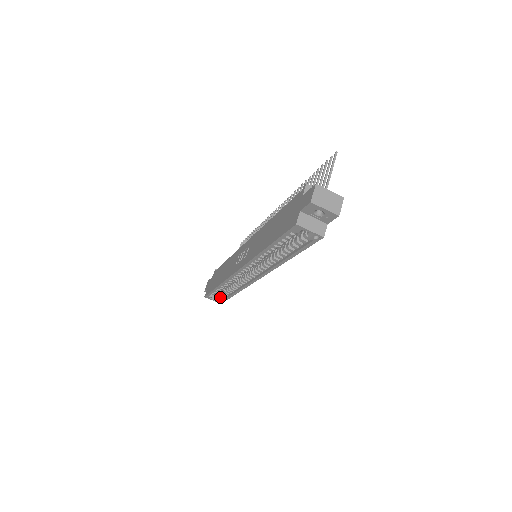
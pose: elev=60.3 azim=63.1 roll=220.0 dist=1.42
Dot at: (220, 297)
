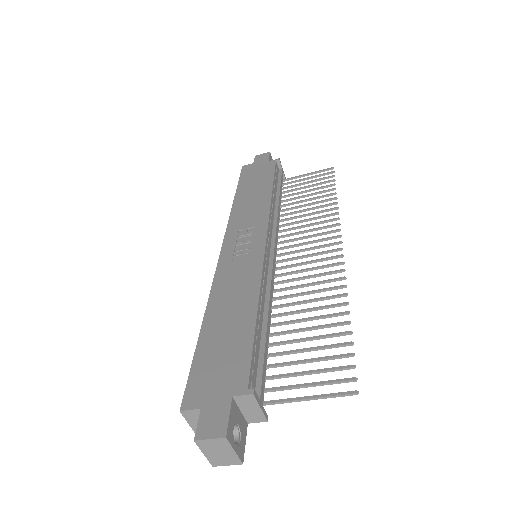
Dot at: occluded
